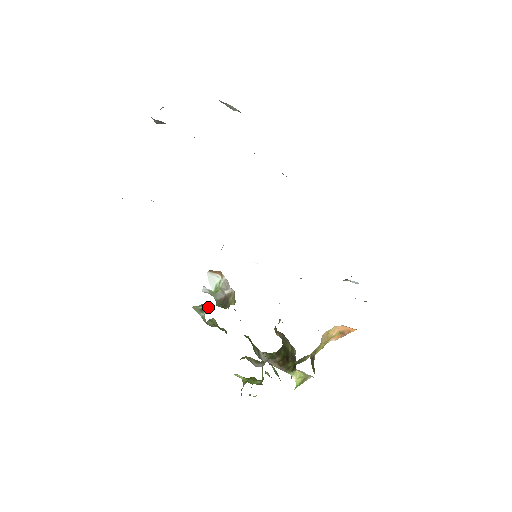
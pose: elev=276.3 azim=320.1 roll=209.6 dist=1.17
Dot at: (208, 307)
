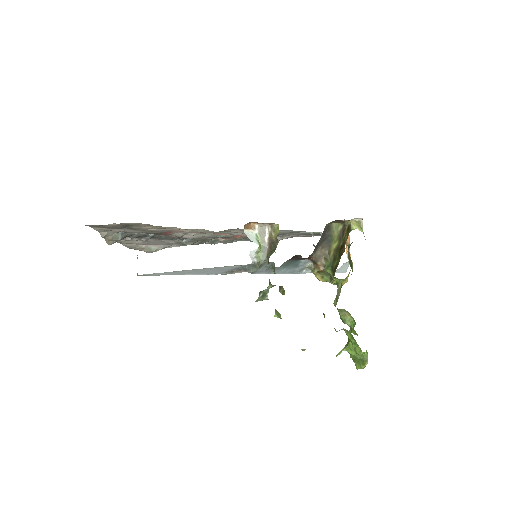
Dot at: (265, 290)
